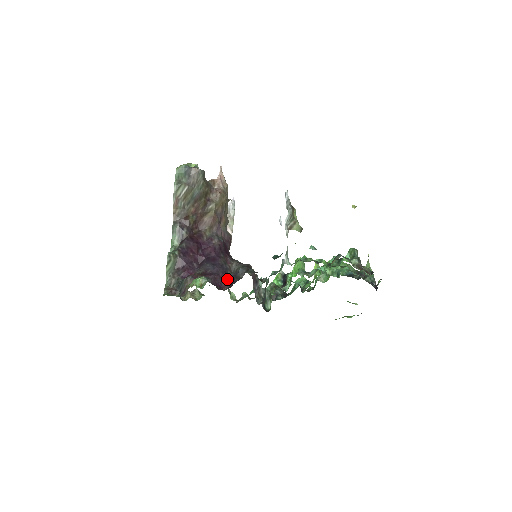
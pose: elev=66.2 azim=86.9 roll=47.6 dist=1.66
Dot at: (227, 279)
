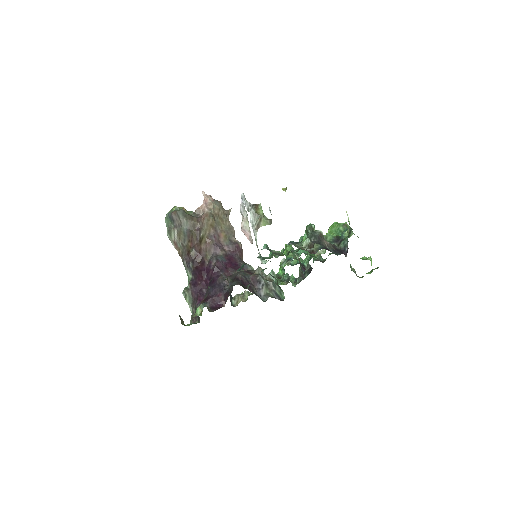
Dot at: (224, 296)
